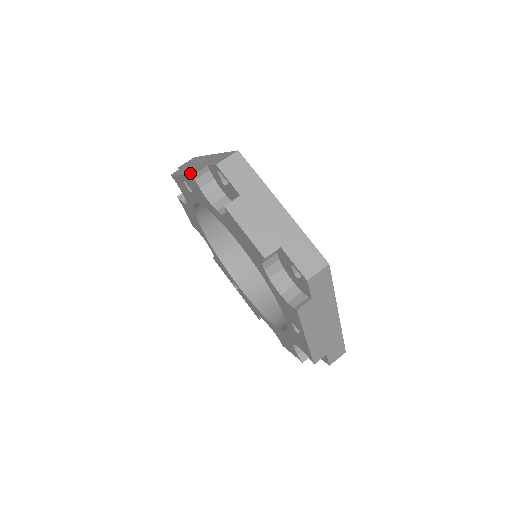
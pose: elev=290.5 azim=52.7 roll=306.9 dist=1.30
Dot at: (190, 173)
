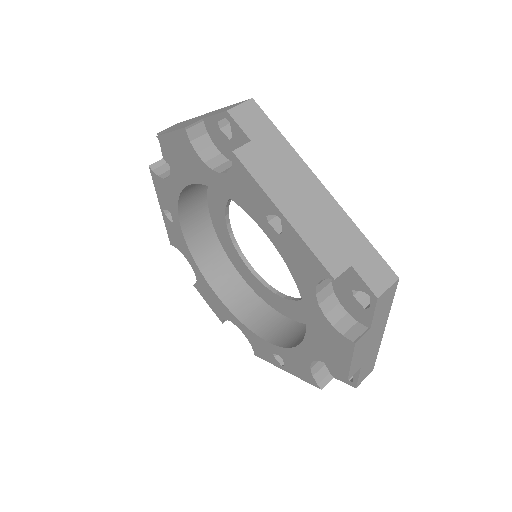
Dot at: (155, 180)
